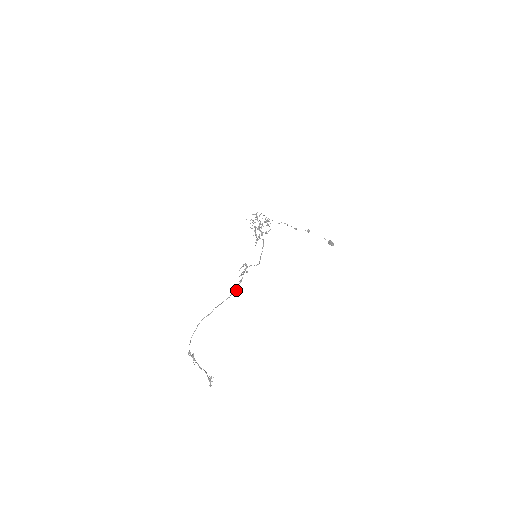
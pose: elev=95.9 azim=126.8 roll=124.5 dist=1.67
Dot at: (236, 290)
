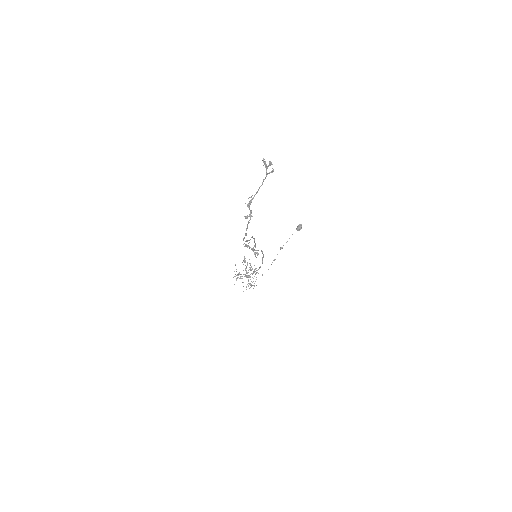
Dot at: (254, 239)
